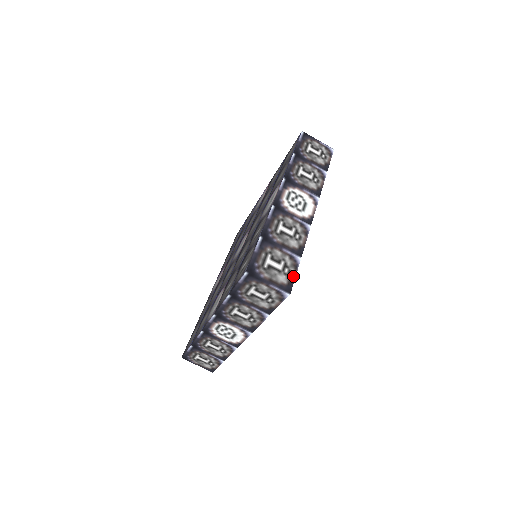
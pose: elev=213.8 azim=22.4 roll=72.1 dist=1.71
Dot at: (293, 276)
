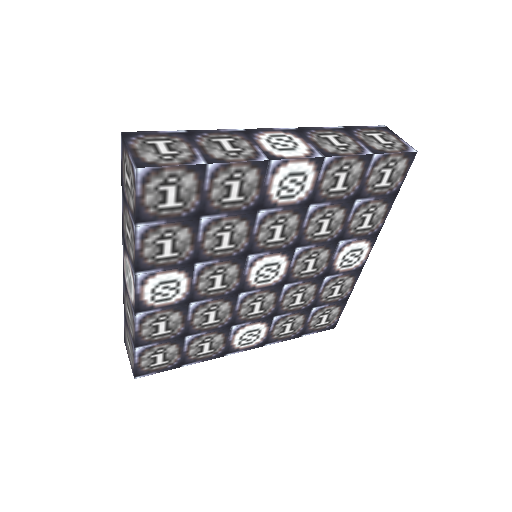
Dot at: (167, 164)
